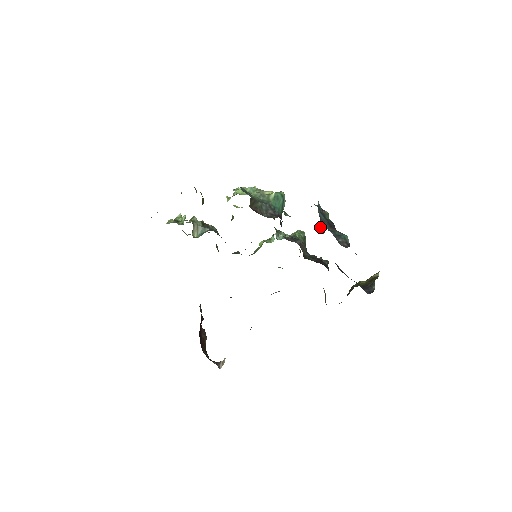
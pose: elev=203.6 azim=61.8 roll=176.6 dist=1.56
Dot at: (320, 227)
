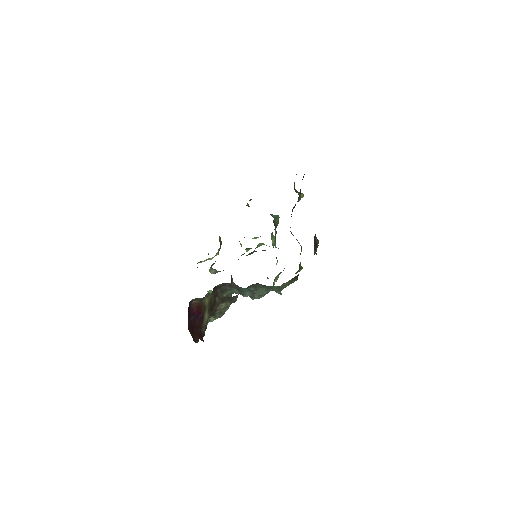
Dot at: occluded
